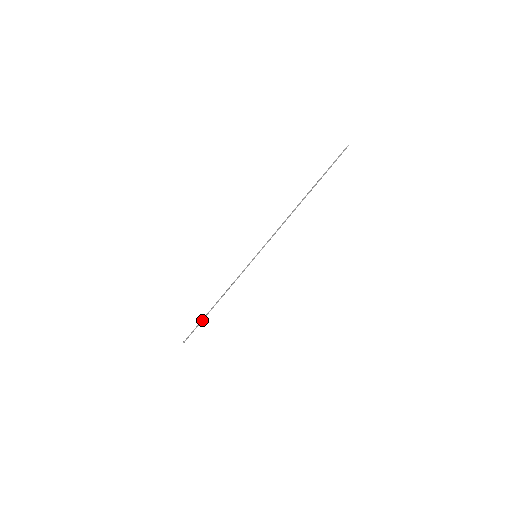
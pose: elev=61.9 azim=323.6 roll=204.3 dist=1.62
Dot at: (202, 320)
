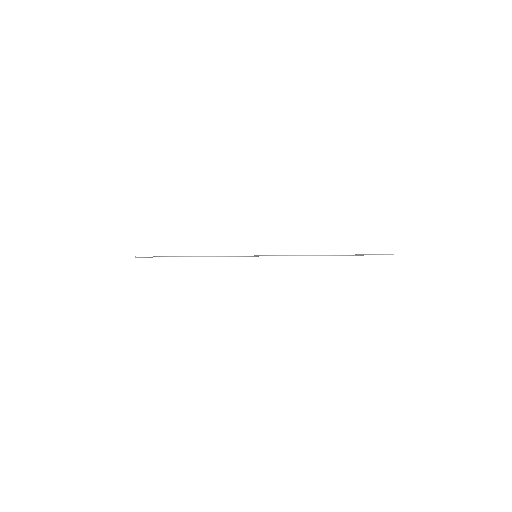
Dot at: occluded
